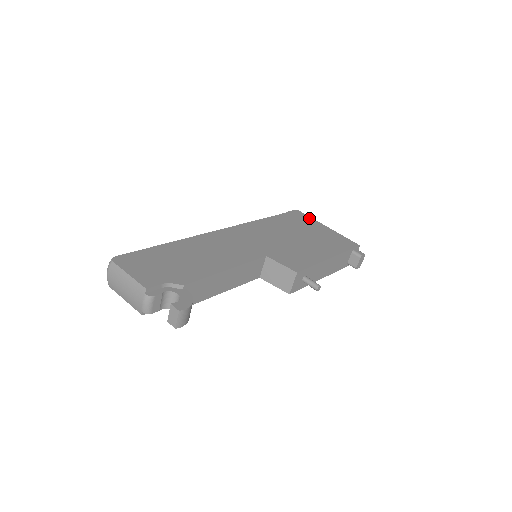
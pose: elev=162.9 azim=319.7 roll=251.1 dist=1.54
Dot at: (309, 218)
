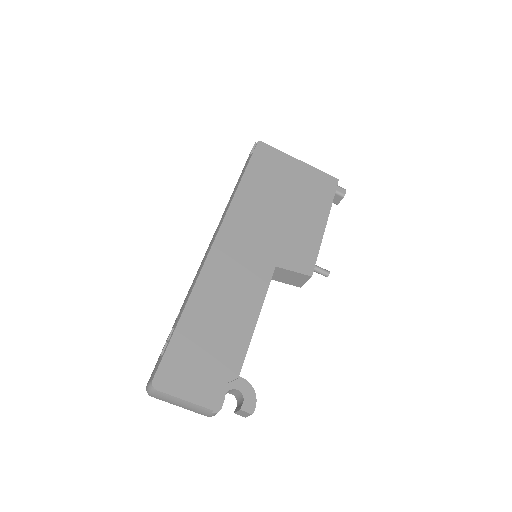
Dot at: (277, 153)
